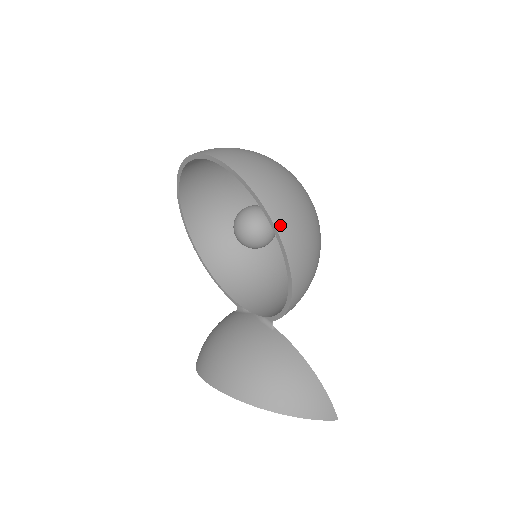
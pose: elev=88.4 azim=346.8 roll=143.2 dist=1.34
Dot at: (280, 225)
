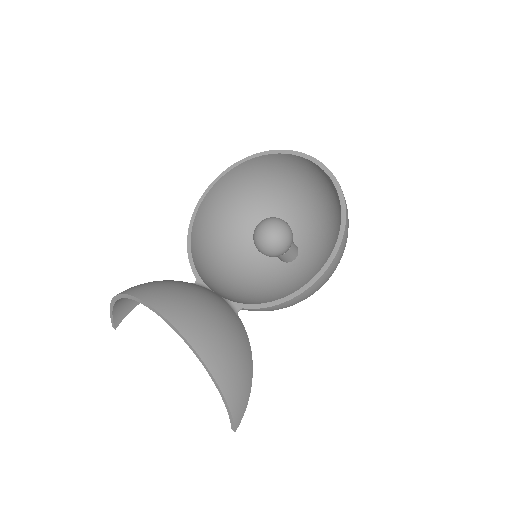
Dot at: (344, 238)
